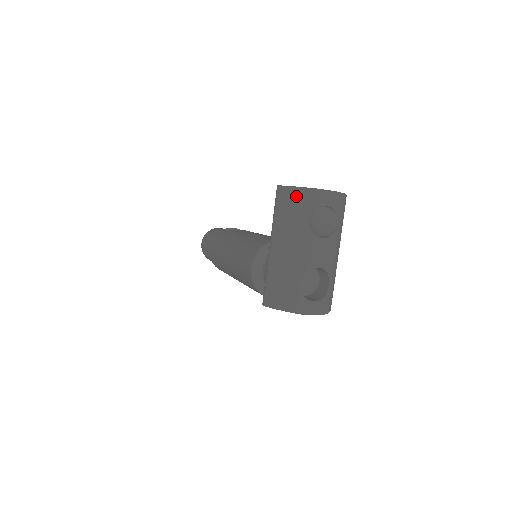
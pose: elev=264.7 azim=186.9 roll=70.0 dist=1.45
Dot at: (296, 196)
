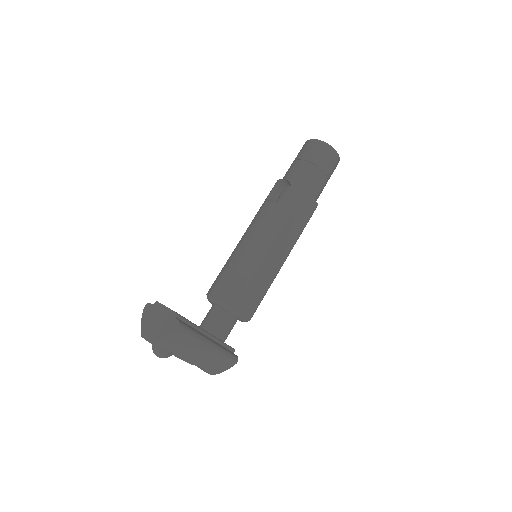
Dot at: occluded
